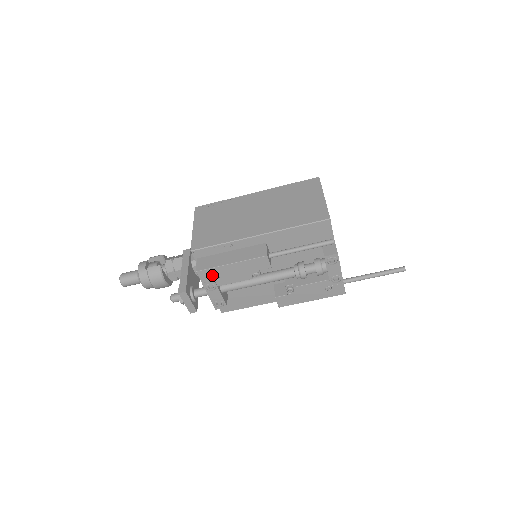
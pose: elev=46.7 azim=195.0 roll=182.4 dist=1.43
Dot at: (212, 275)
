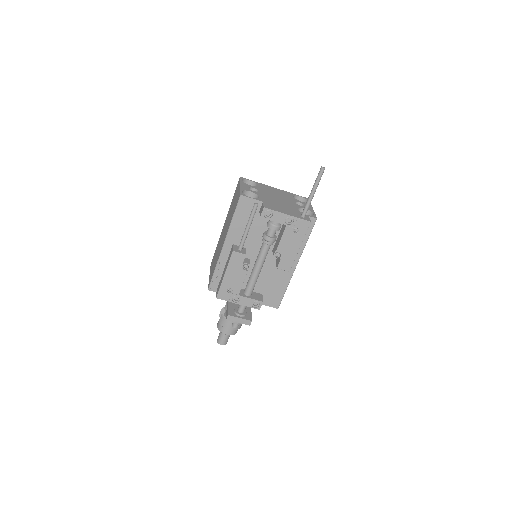
Dot at: (226, 292)
